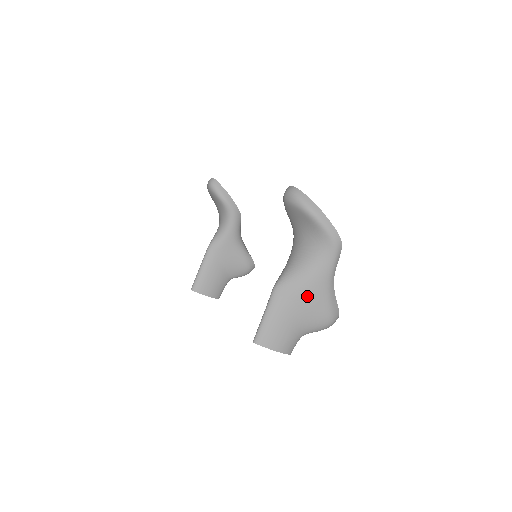
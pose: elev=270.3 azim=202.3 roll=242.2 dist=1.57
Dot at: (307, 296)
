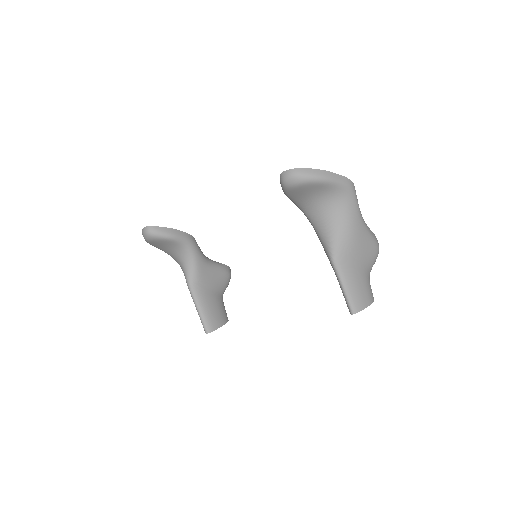
Dot at: (358, 245)
